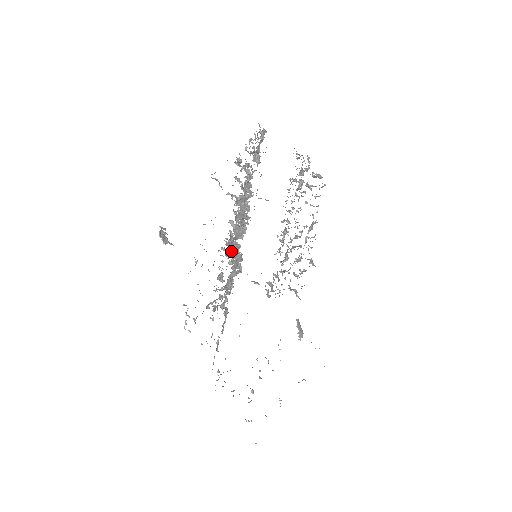
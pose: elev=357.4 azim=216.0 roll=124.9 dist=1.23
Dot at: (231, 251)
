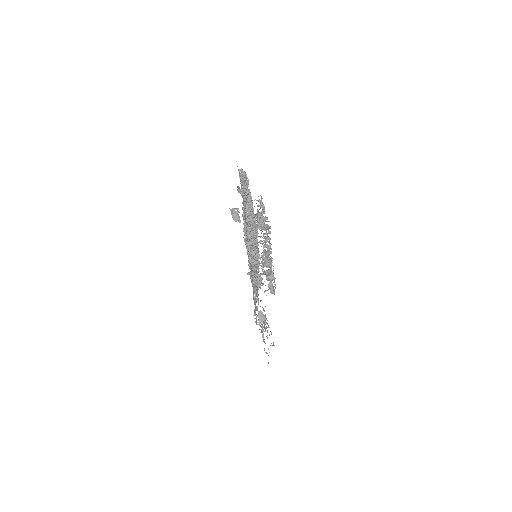
Dot at: (248, 246)
